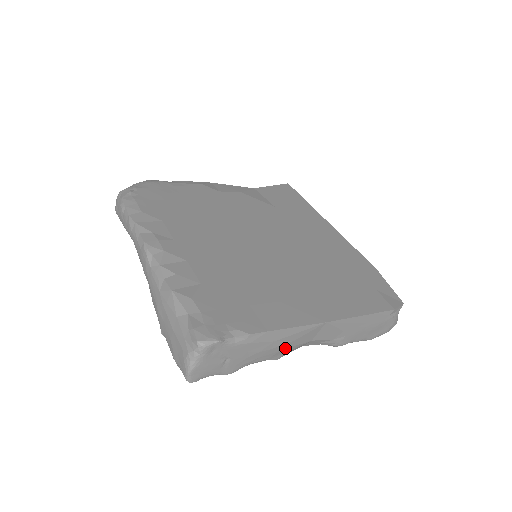
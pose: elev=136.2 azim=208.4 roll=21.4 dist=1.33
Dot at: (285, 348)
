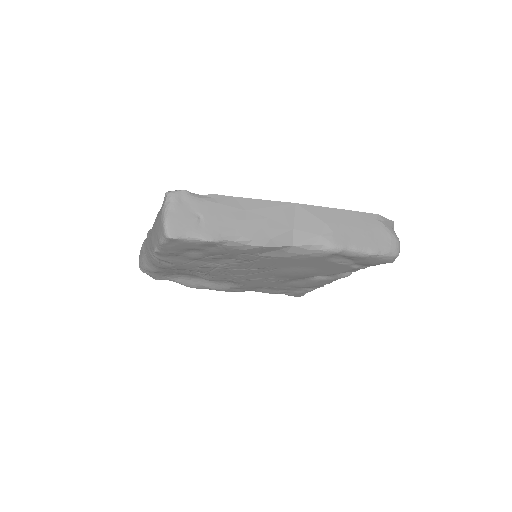
Dot at: (264, 227)
